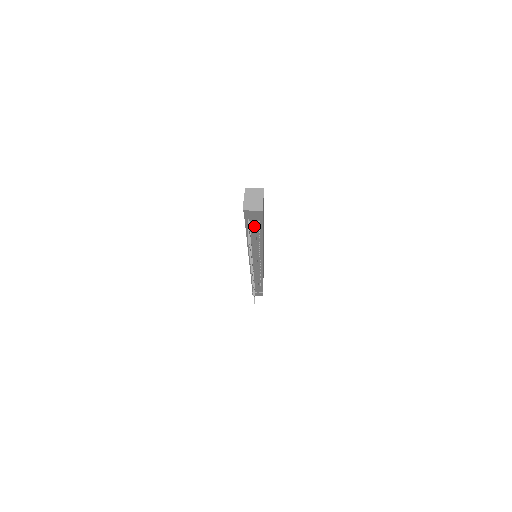
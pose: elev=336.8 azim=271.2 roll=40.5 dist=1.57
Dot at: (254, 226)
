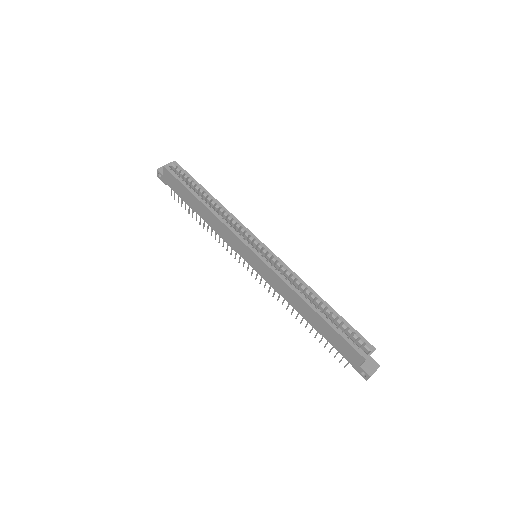
Dot at: occluded
